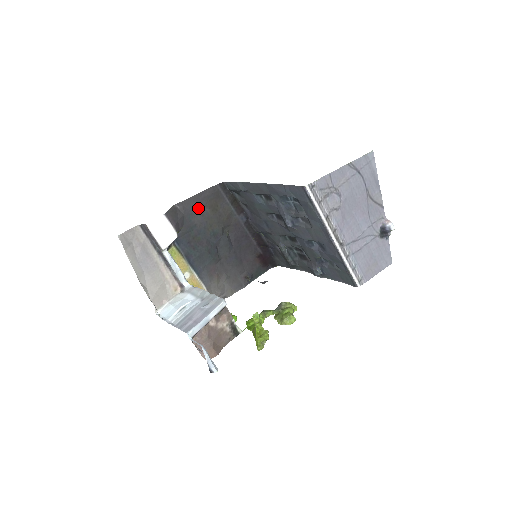
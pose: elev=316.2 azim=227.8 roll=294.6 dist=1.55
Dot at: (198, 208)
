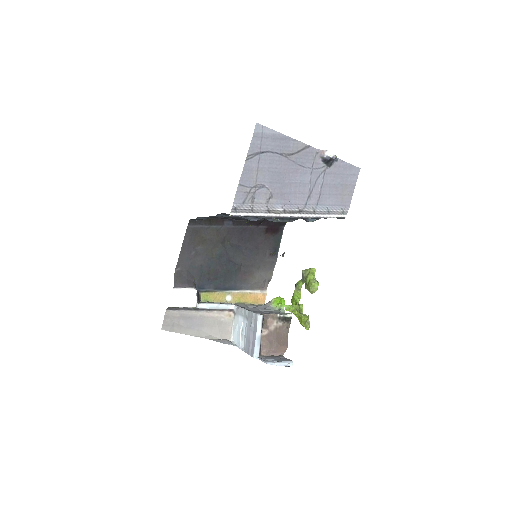
Dot at: (192, 254)
